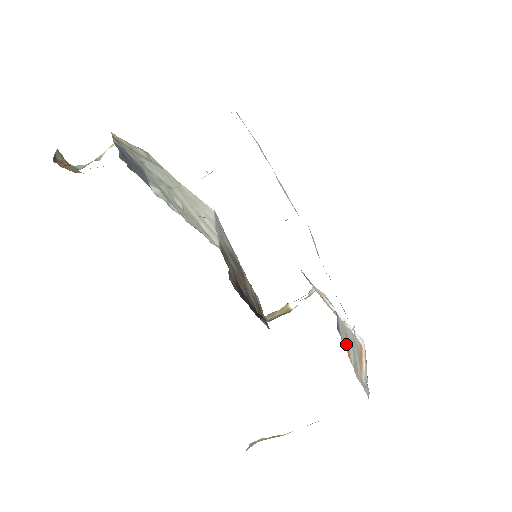
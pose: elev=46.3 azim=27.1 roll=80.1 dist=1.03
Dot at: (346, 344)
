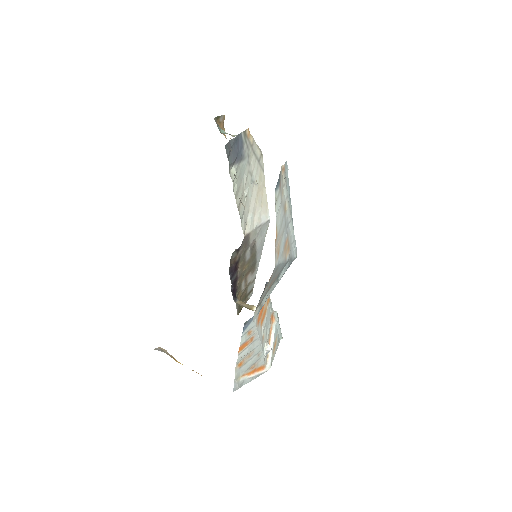
Dot at: (245, 340)
